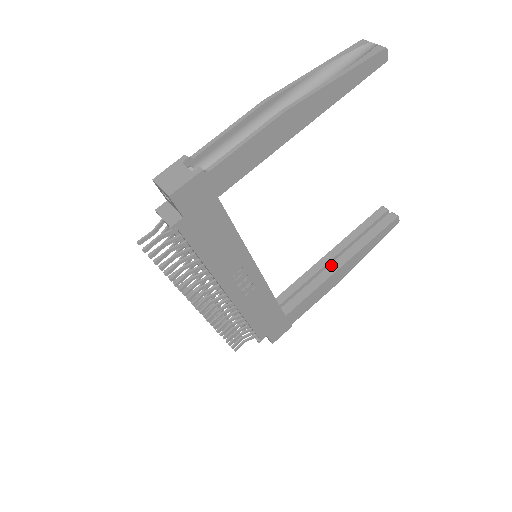
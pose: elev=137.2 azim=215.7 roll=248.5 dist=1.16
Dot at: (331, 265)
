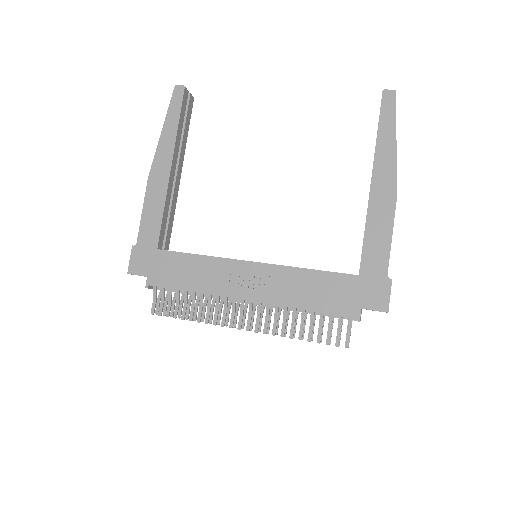
Dot at: occluded
